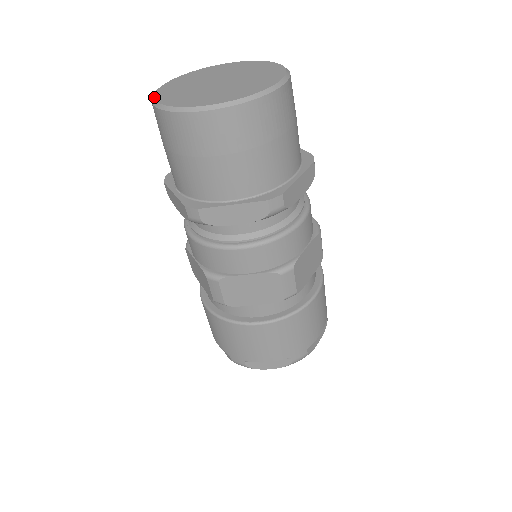
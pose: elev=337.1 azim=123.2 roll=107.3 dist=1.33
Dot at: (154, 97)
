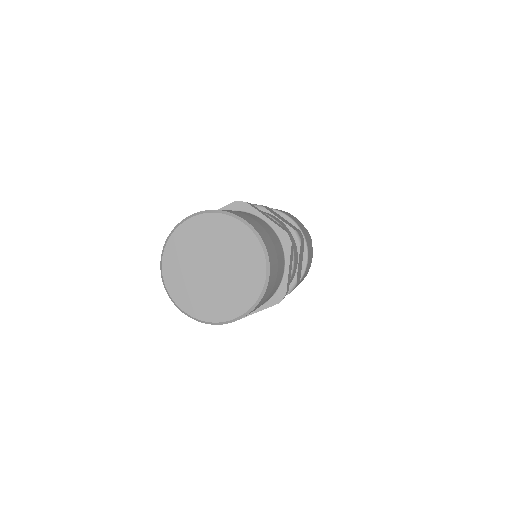
Dot at: (174, 301)
